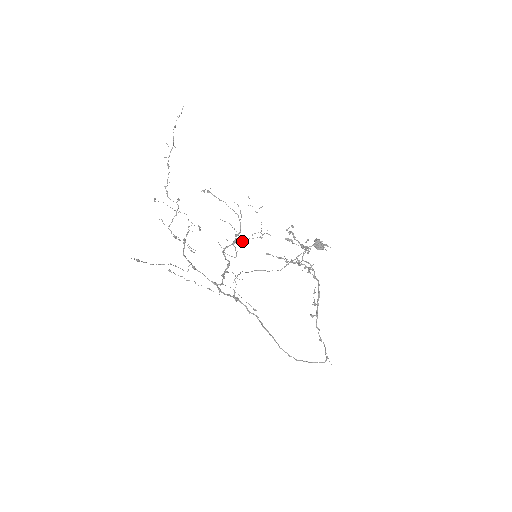
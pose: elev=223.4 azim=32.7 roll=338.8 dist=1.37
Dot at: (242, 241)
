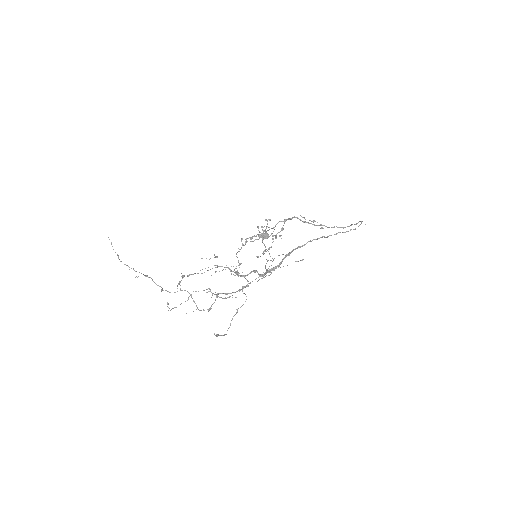
Dot at: occluded
